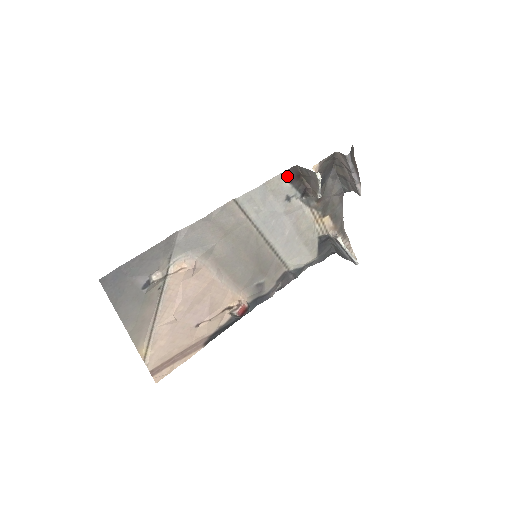
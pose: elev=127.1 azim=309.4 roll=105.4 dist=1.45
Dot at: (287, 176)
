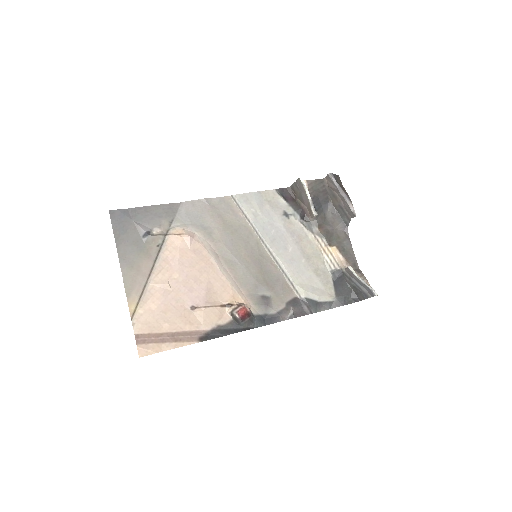
Dot at: (282, 194)
